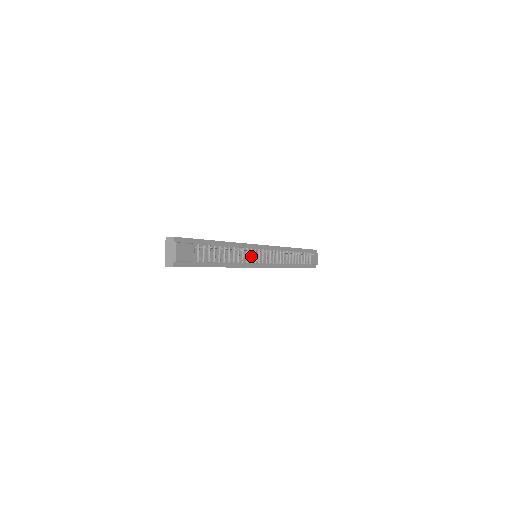
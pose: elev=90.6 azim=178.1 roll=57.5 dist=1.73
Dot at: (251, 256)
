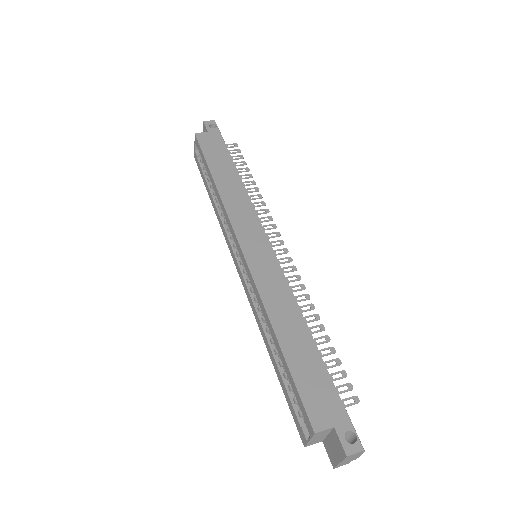
Dot at: occluded
